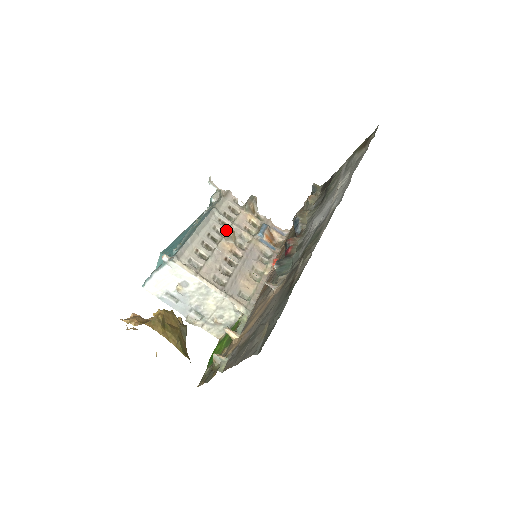
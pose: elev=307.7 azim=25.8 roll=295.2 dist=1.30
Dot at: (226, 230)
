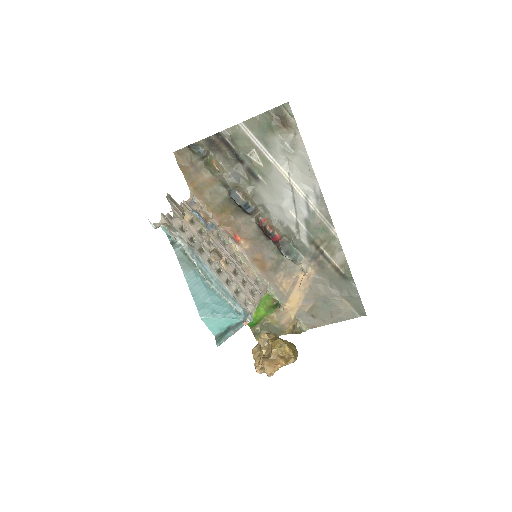
Dot at: (210, 254)
